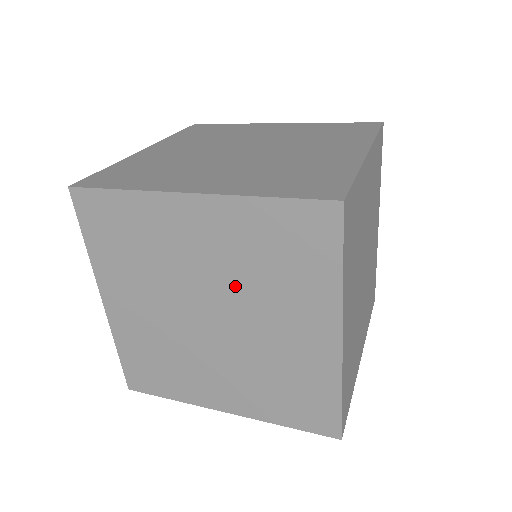
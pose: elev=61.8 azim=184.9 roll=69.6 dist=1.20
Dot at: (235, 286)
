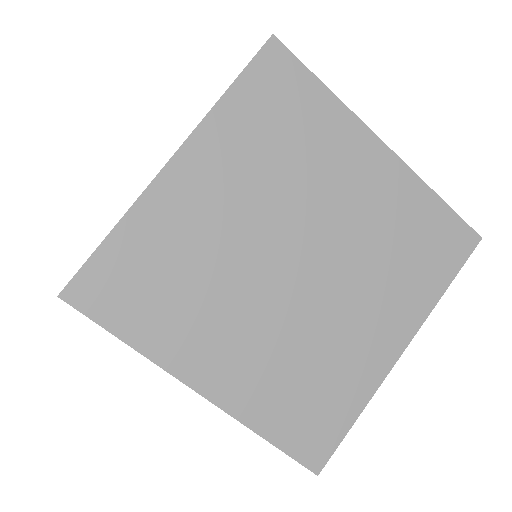
Dot at: occluded
